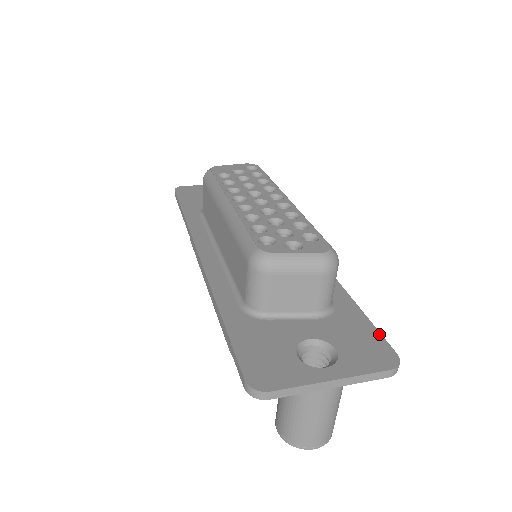
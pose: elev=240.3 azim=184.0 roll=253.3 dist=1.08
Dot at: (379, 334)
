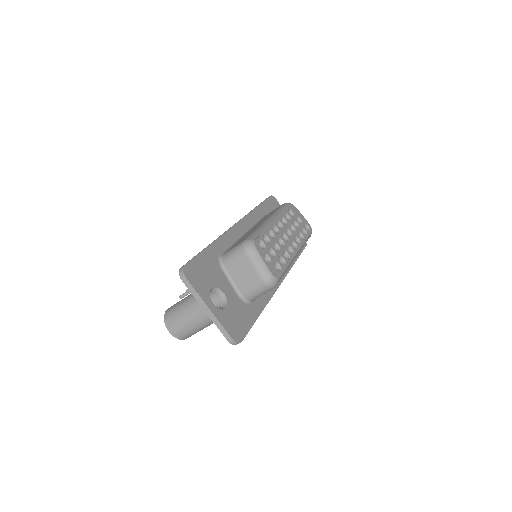
Dot at: (248, 330)
